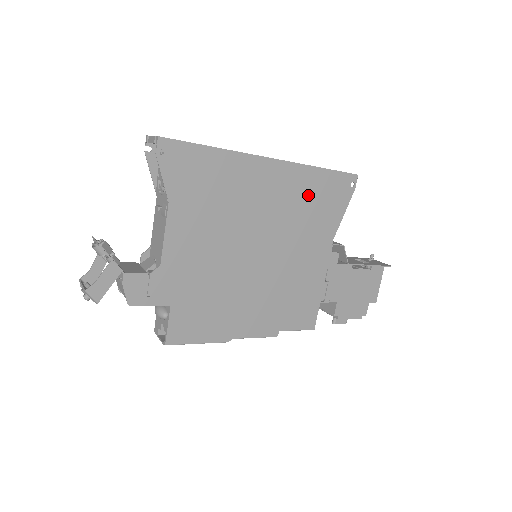
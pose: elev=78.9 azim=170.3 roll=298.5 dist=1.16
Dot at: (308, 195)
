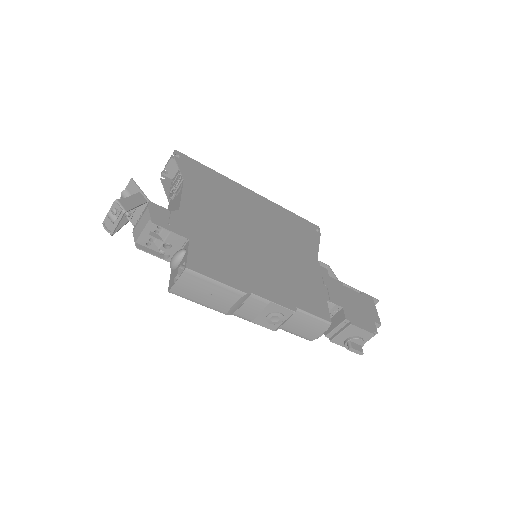
Dot at: (286, 222)
